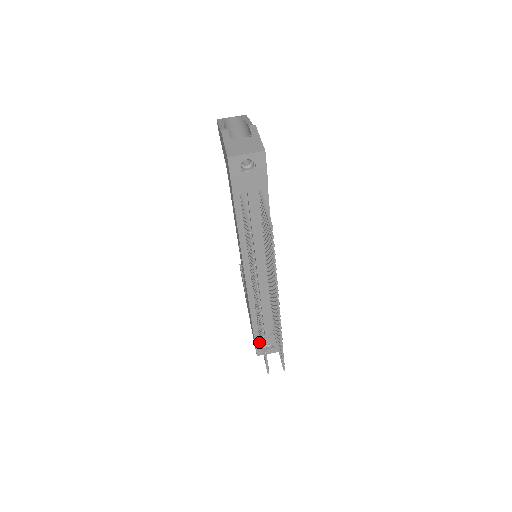
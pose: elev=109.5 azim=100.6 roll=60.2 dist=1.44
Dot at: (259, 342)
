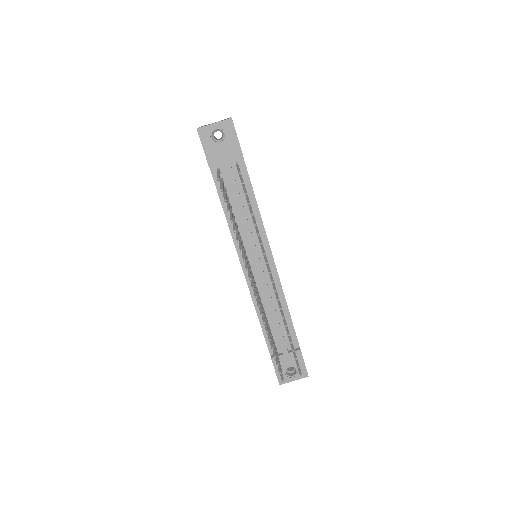
Dot at: occluded
